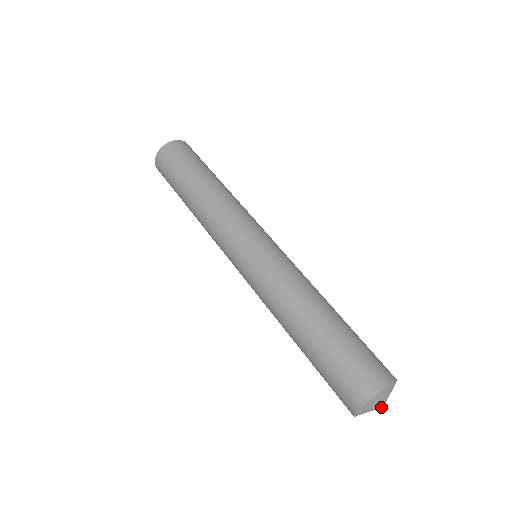
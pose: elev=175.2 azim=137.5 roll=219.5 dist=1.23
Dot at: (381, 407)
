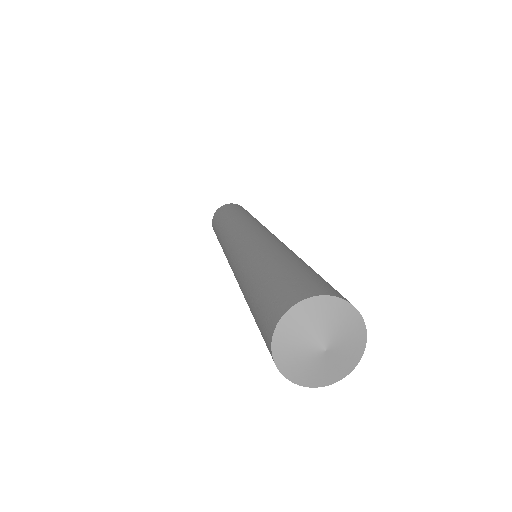
Dot at: (322, 350)
